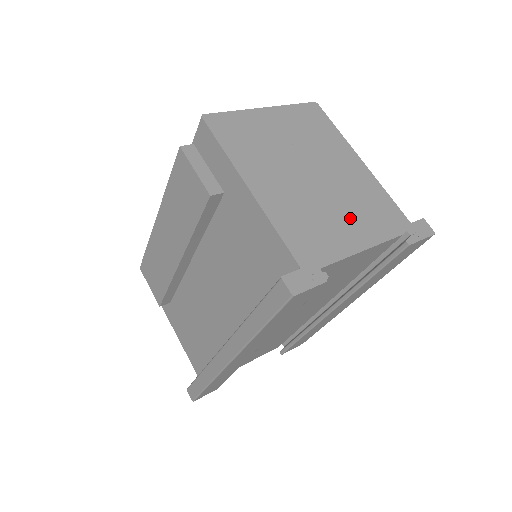
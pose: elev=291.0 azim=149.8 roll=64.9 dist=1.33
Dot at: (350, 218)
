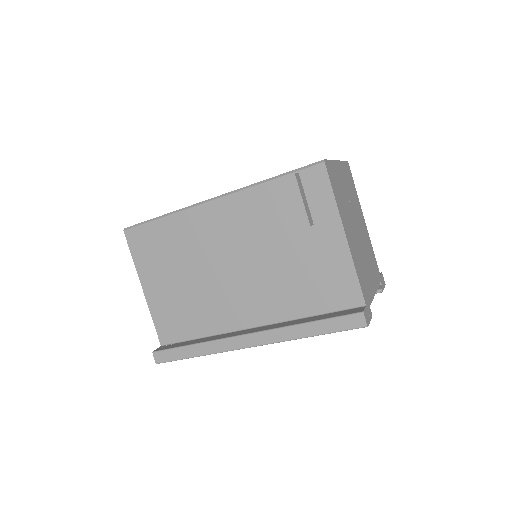
Dot at: (369, 268)
